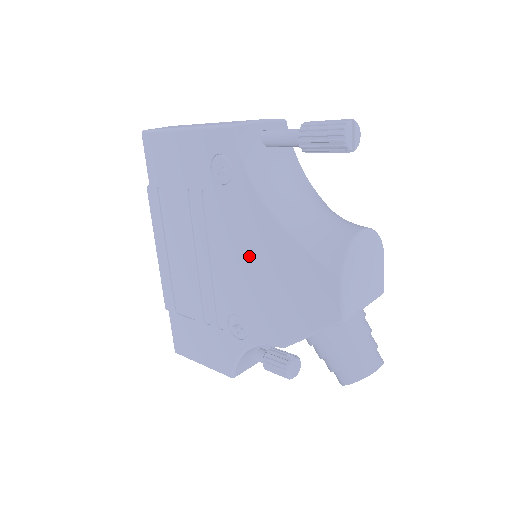
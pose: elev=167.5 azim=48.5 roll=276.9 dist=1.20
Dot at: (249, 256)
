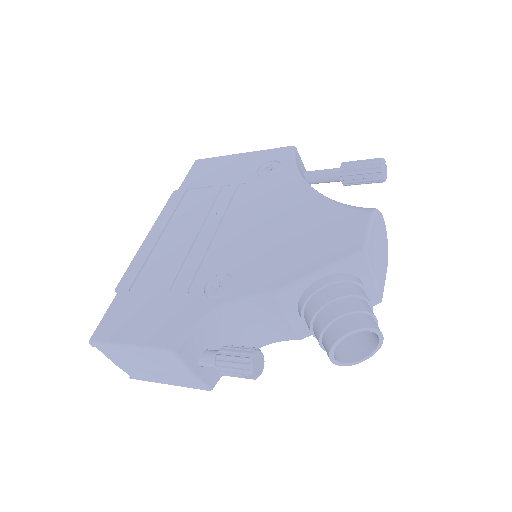
Dot at: (270, 219)
